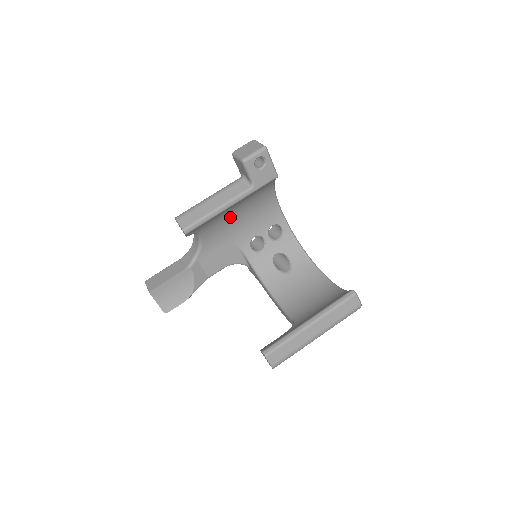
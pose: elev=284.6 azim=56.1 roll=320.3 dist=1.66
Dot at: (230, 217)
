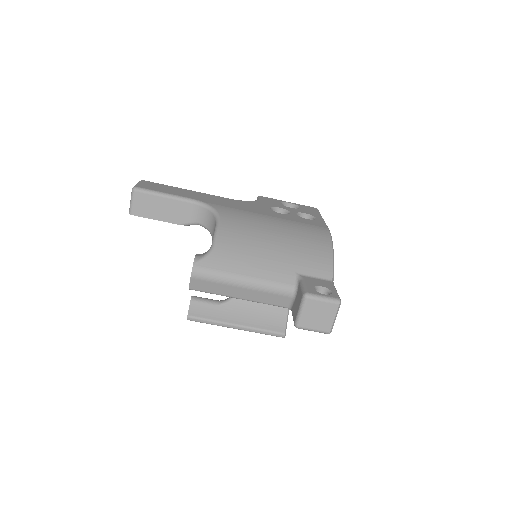
Dot at: occluded
